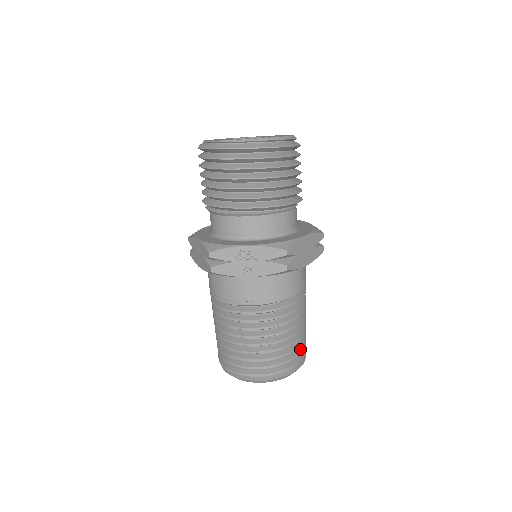
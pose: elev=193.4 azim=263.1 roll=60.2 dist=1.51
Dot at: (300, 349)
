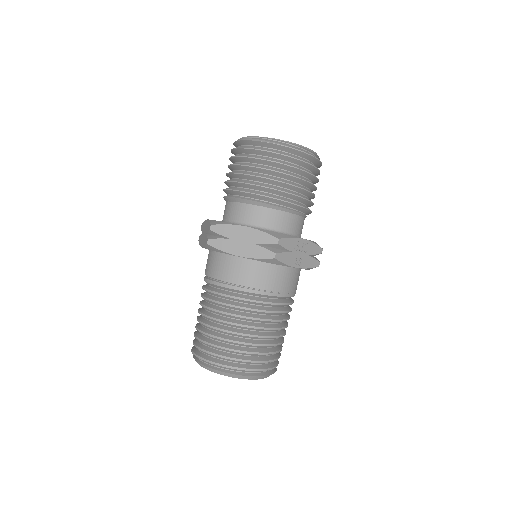
Dot at: occluded
